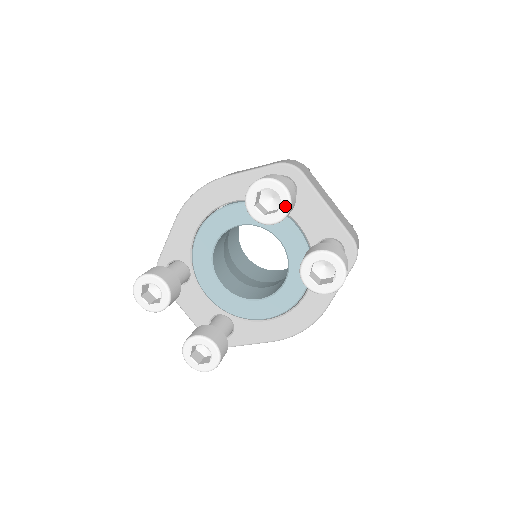
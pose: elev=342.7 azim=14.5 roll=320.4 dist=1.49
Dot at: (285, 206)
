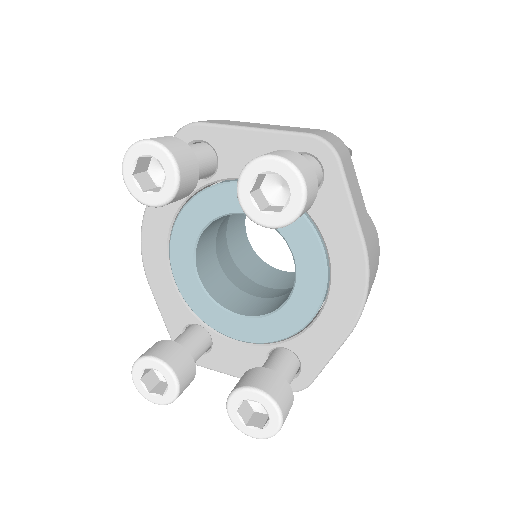
Dot at: (165, 160)
